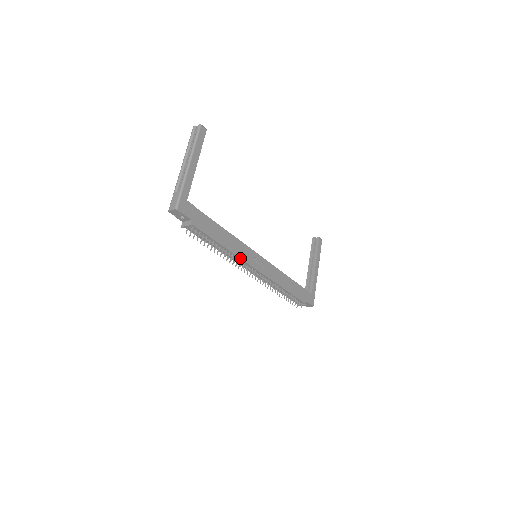
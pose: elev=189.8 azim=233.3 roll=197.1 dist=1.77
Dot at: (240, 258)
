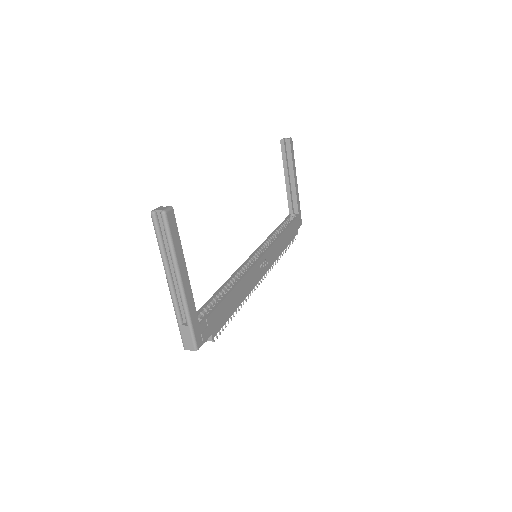
Dot at: occluded
